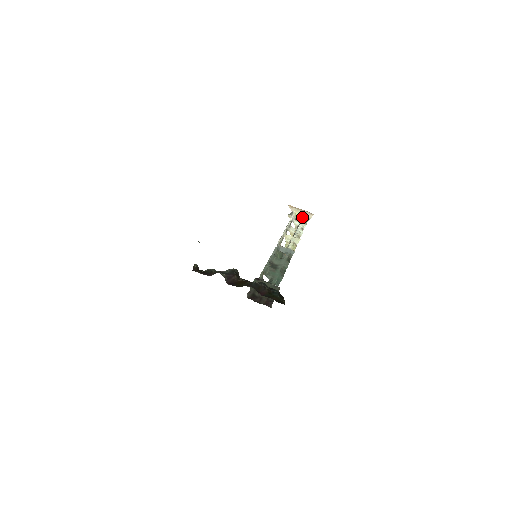
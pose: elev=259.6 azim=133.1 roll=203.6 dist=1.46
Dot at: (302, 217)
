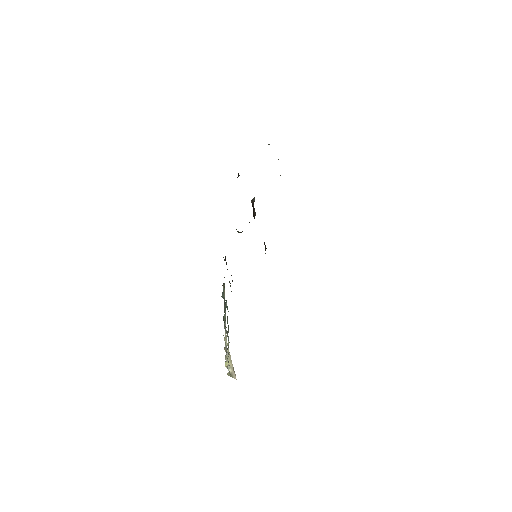
Dot at: occluded
